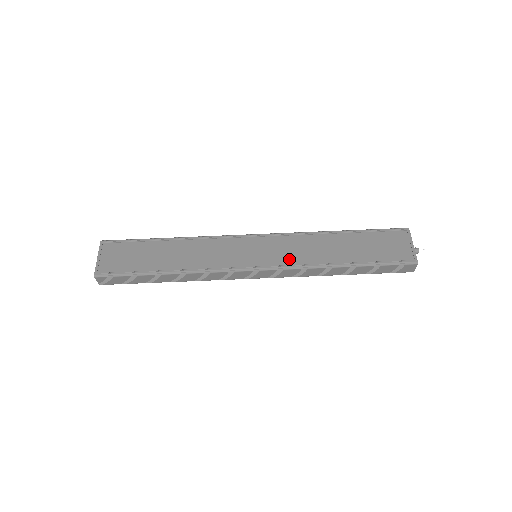
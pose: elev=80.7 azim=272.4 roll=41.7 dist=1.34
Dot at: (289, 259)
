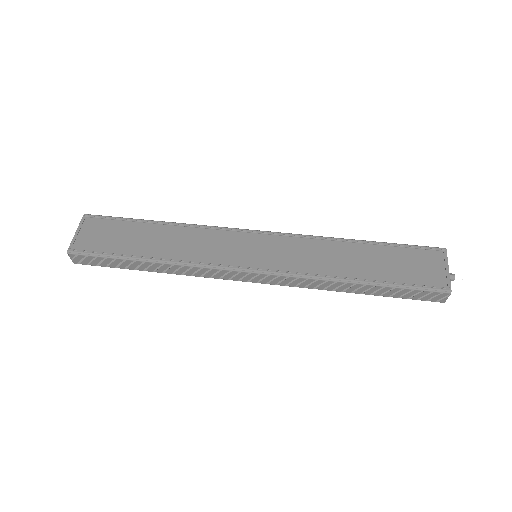
Dot at: (293, 265)
